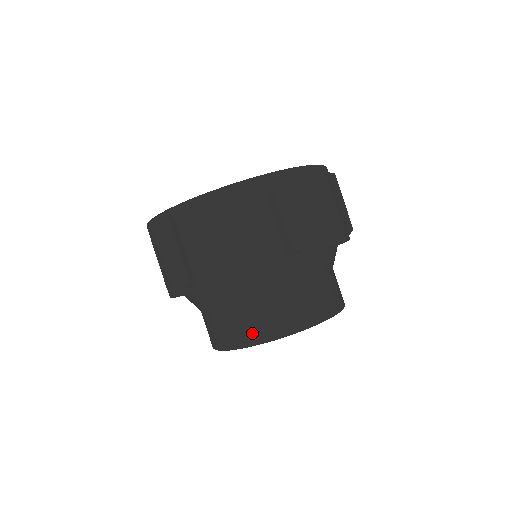
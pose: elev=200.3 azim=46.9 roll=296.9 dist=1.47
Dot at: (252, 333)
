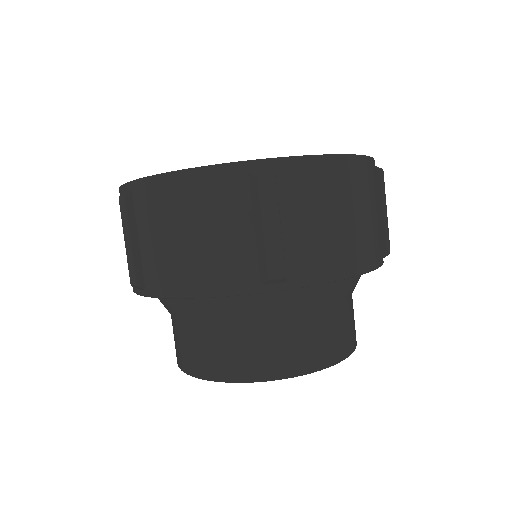
Dot at: (208, 364)
